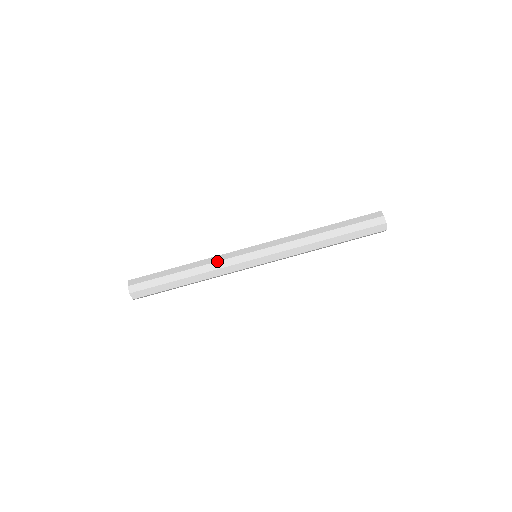
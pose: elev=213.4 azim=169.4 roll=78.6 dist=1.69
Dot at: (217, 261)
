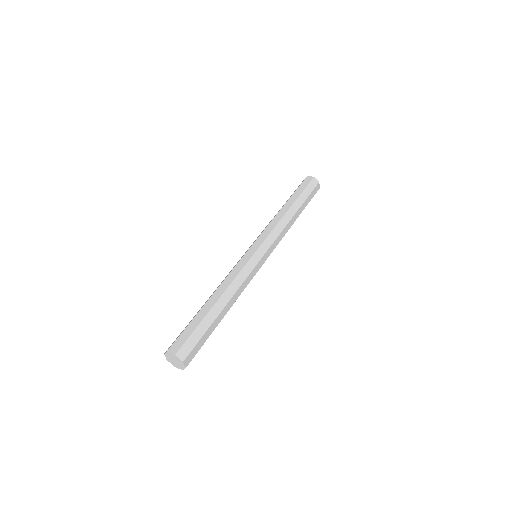
Dot at: (244, 281)
